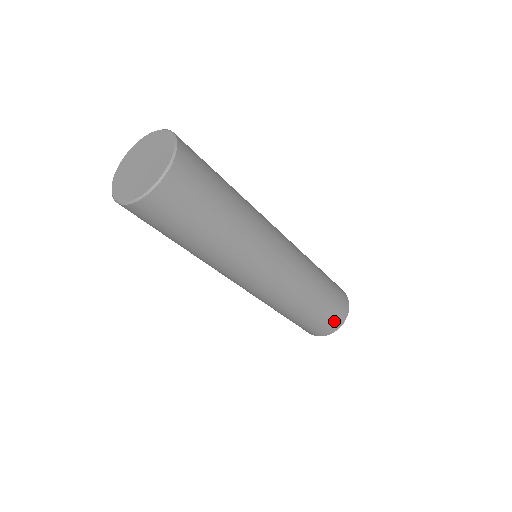
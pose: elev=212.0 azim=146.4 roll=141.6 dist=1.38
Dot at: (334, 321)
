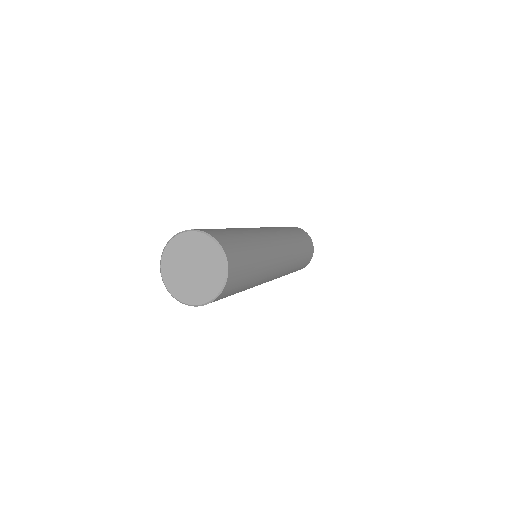
Dot at: occluded
